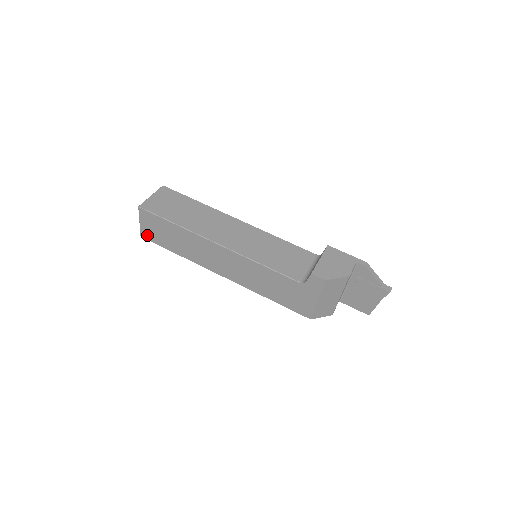
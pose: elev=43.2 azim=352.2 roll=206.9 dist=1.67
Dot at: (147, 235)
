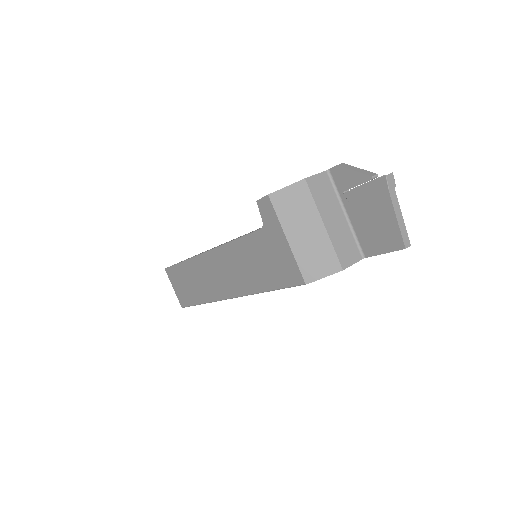
Dot at: (182, 300)
